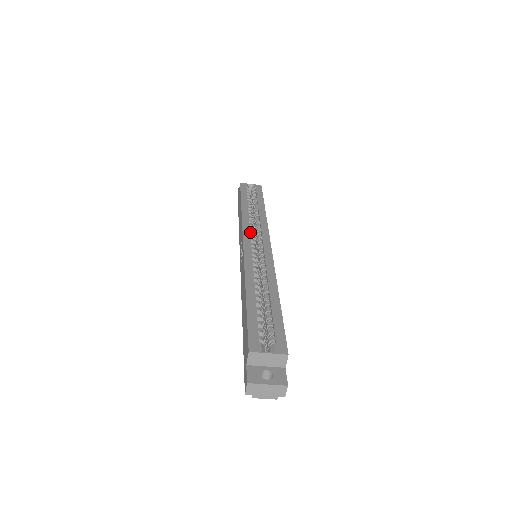
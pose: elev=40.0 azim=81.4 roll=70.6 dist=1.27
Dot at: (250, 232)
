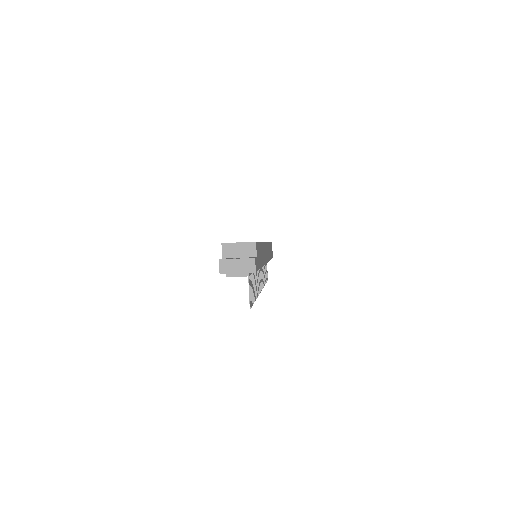
Dot at: occluded
